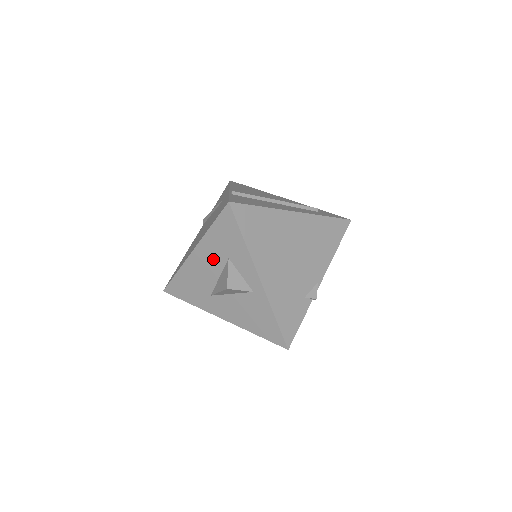
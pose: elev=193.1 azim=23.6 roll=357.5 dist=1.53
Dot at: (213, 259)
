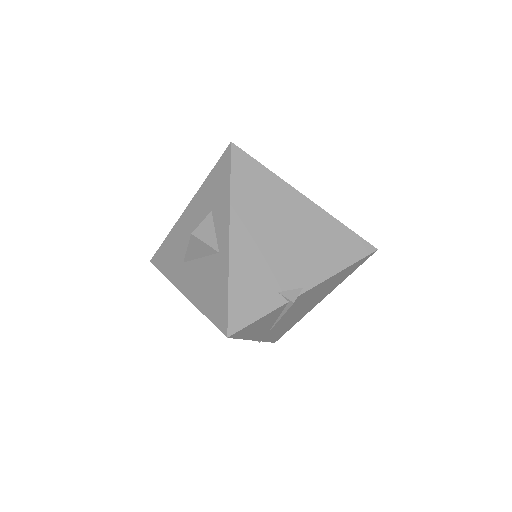
Dot at: (199, 214)
